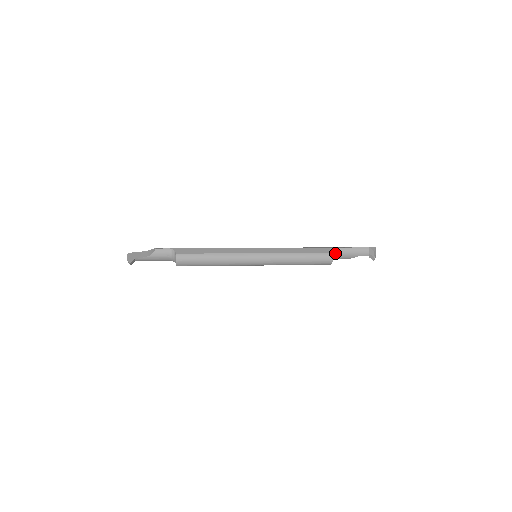
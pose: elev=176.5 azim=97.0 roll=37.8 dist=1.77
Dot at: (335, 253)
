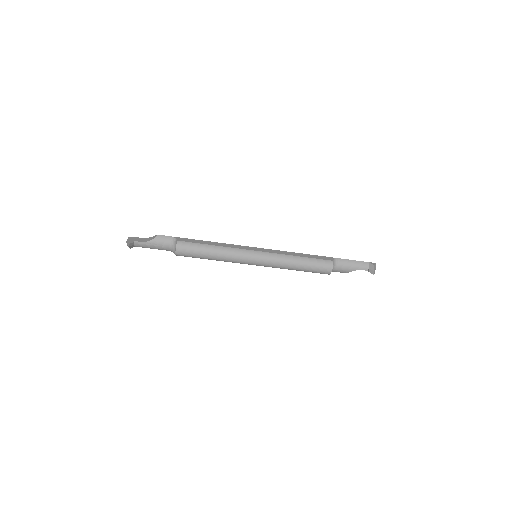
Dot at: (335, 263)
